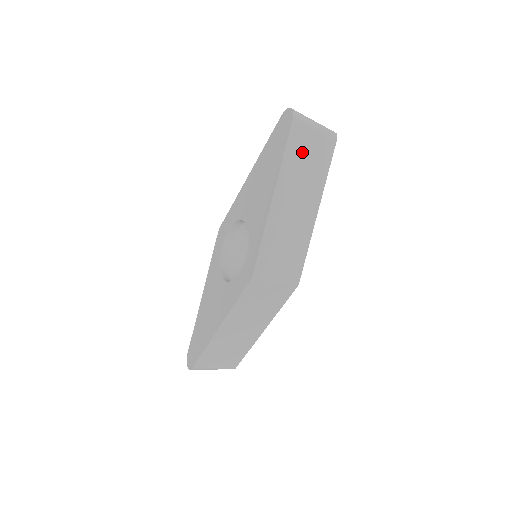
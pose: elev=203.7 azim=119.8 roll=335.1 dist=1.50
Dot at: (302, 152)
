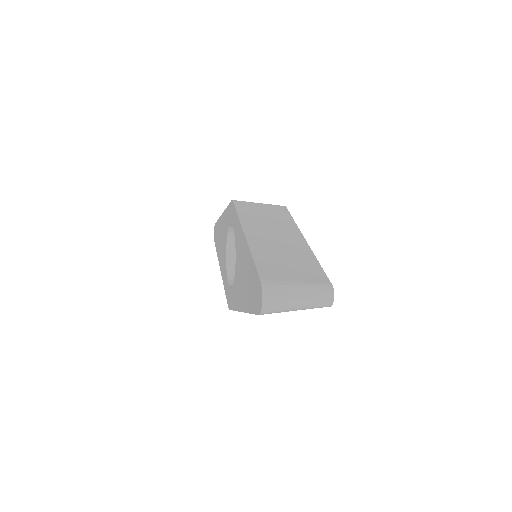
Dot at: occluded
